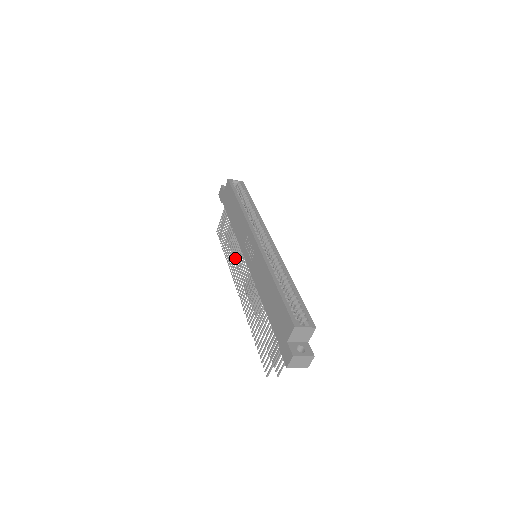
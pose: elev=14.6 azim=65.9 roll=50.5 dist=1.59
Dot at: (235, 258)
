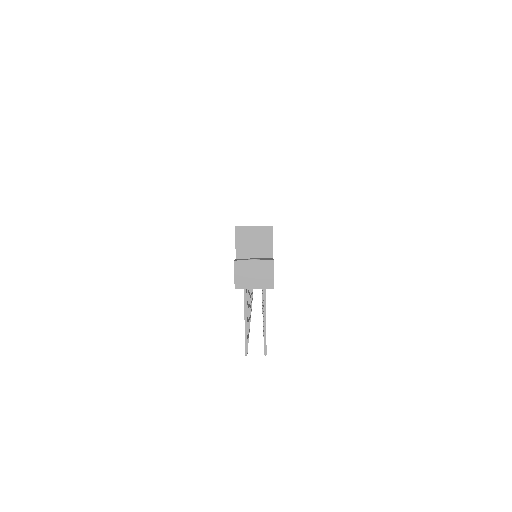
Dot at: occluded
